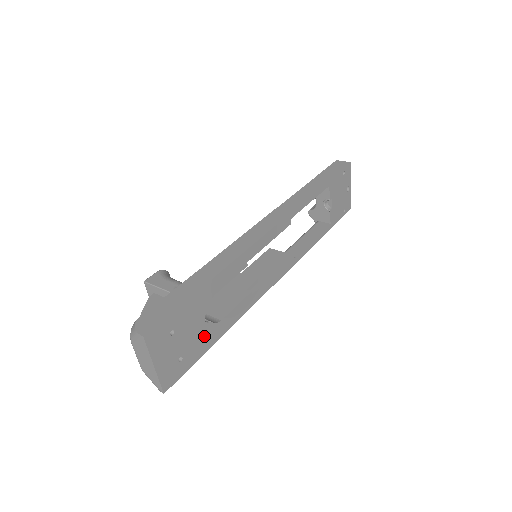
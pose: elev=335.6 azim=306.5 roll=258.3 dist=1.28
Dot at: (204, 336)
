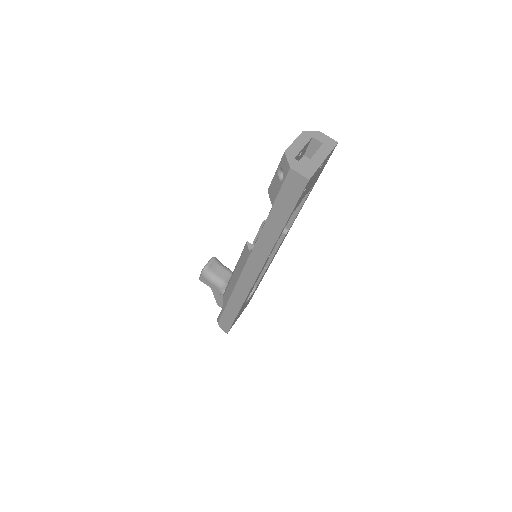
Dot at: (252, 294)
